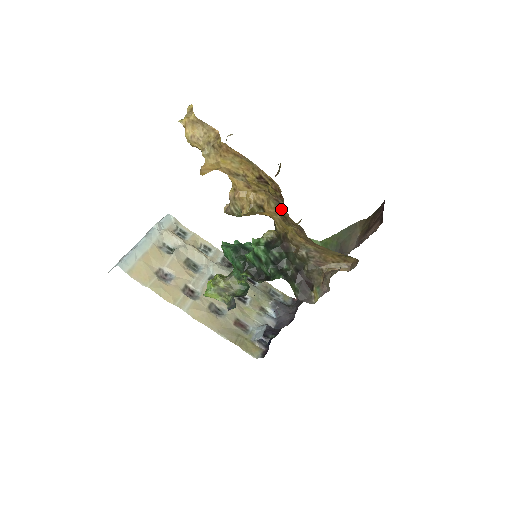
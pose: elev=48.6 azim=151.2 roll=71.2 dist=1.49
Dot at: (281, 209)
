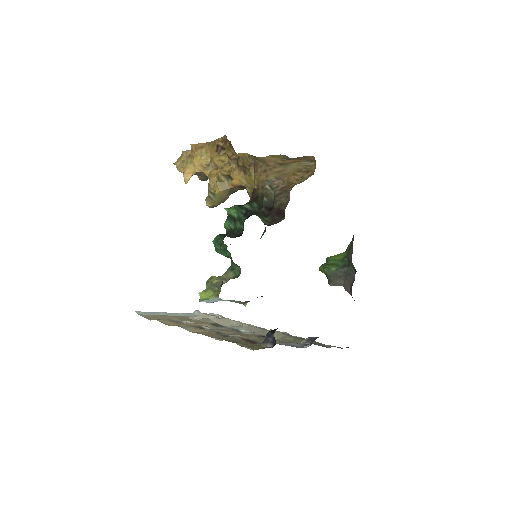
Dot at: (238, 161)
